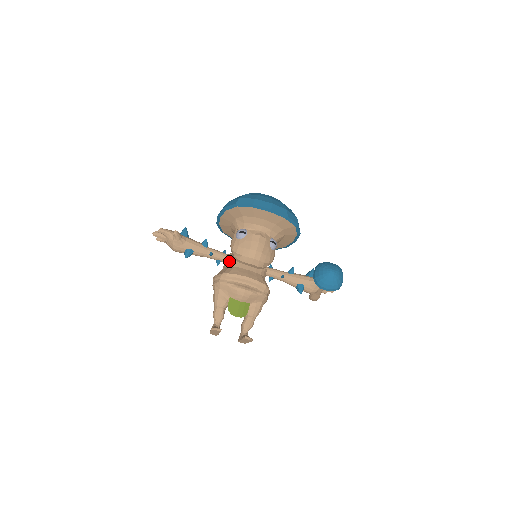
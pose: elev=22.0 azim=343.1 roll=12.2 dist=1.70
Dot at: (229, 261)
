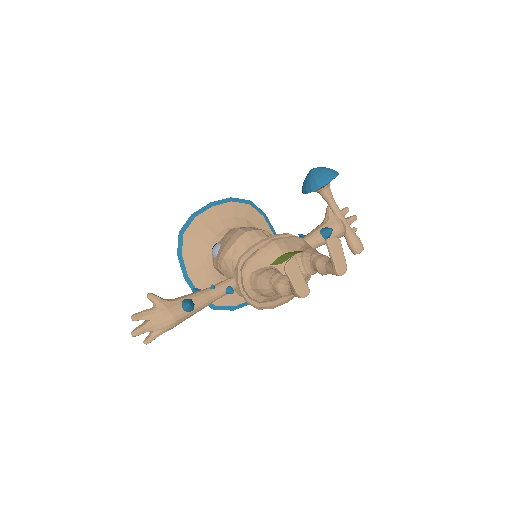
Dot at: occluded
